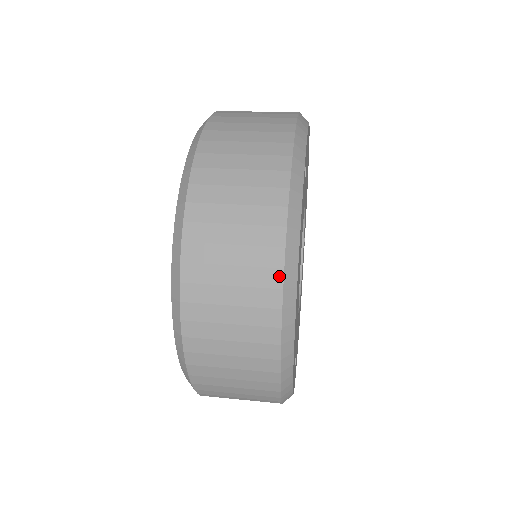
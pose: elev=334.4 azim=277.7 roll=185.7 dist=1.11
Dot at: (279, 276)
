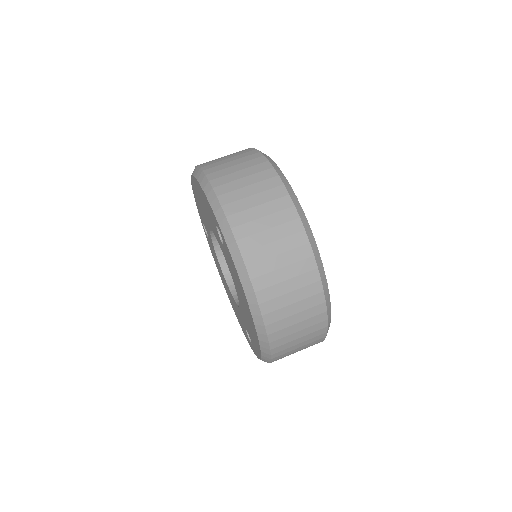
Dot at: (322, 296)
